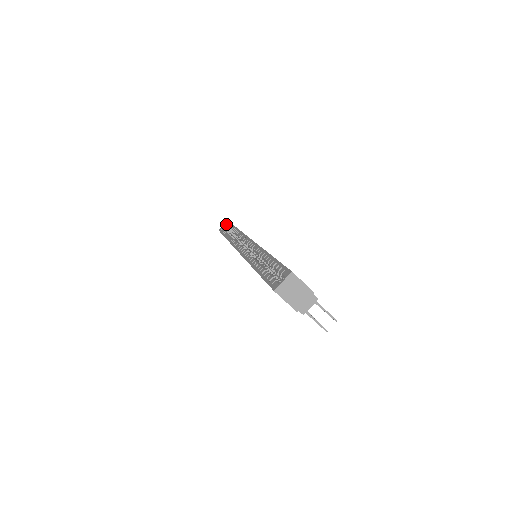
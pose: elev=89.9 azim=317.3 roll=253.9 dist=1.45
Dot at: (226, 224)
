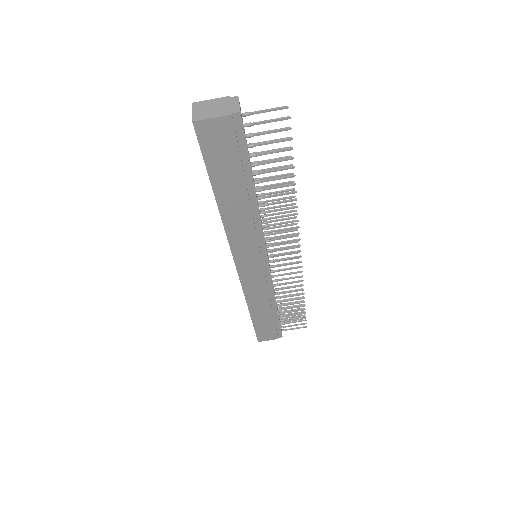
Dot at: occluded
